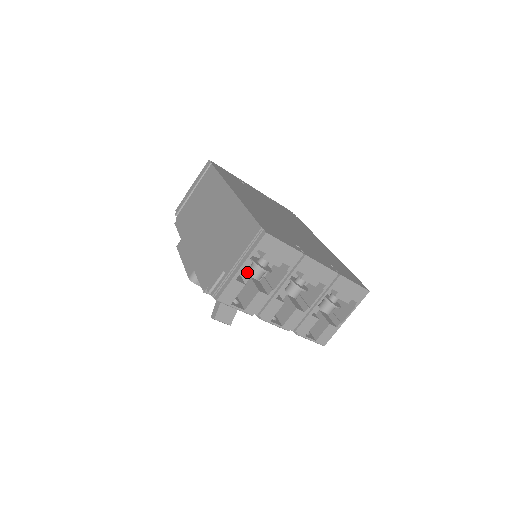
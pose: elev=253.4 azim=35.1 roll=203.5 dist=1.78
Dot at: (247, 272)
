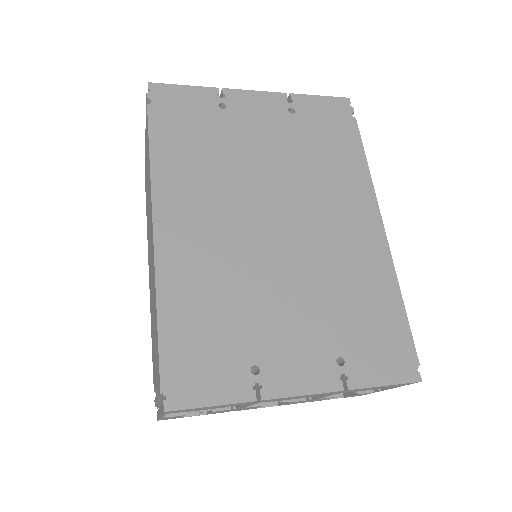
Dot at: occluded
